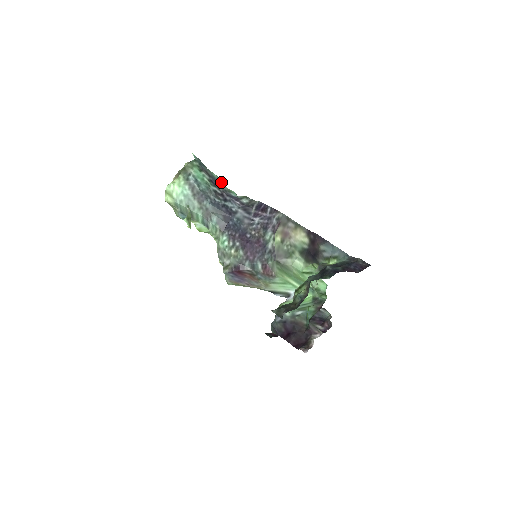
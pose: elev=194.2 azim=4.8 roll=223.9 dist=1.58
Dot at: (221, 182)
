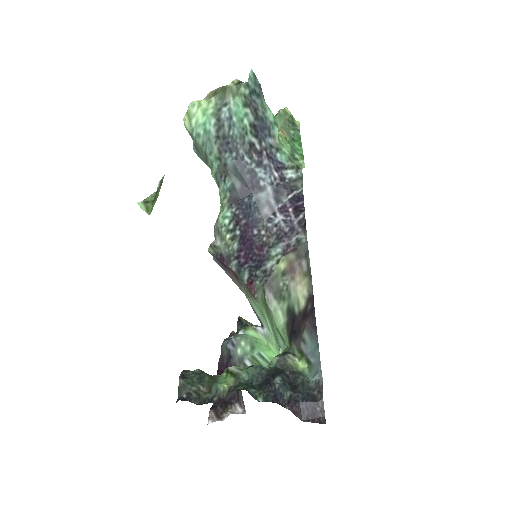
Dot at: (274, 129)
